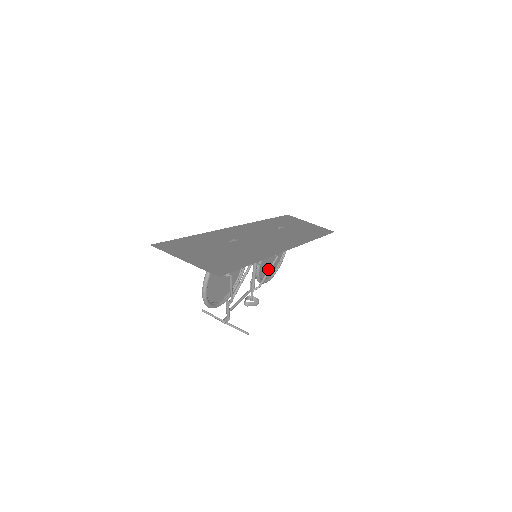
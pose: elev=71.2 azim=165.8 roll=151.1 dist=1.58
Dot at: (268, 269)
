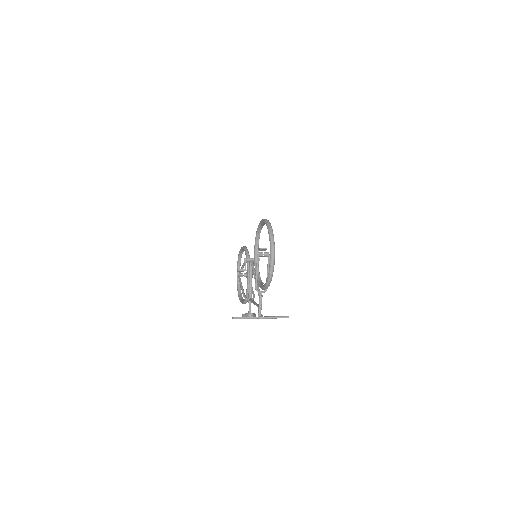
Dot at: occluded
